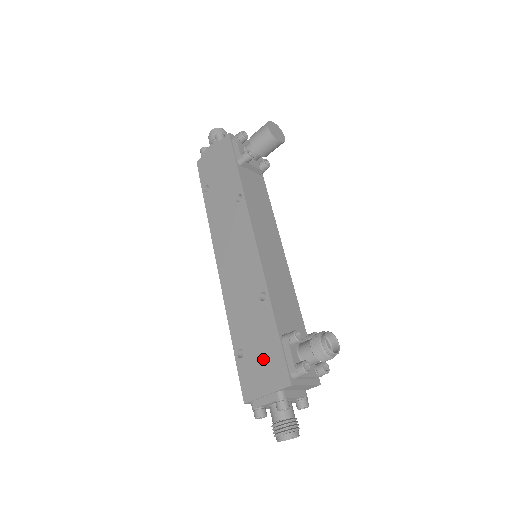
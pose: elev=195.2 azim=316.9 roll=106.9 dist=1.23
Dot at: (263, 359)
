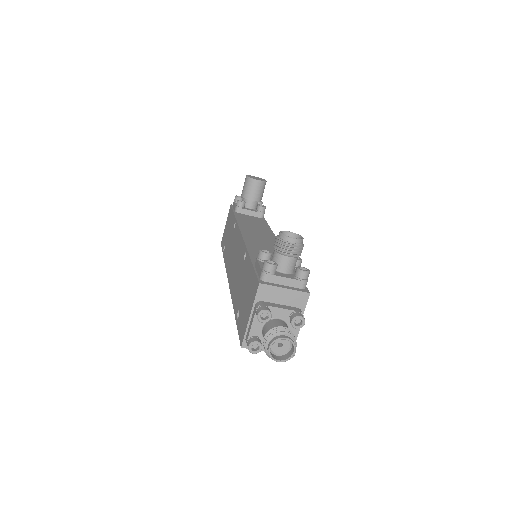
Dot at: (247, 294)
